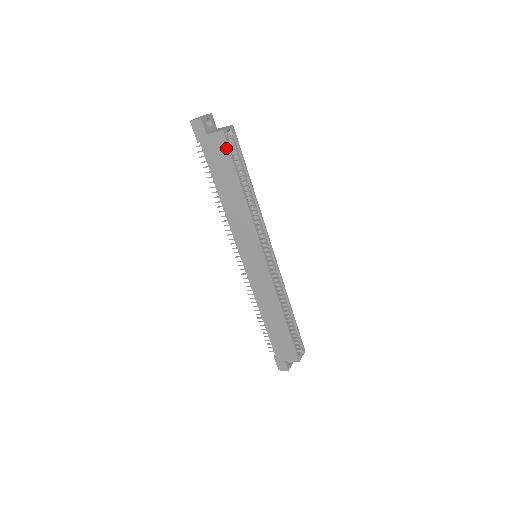
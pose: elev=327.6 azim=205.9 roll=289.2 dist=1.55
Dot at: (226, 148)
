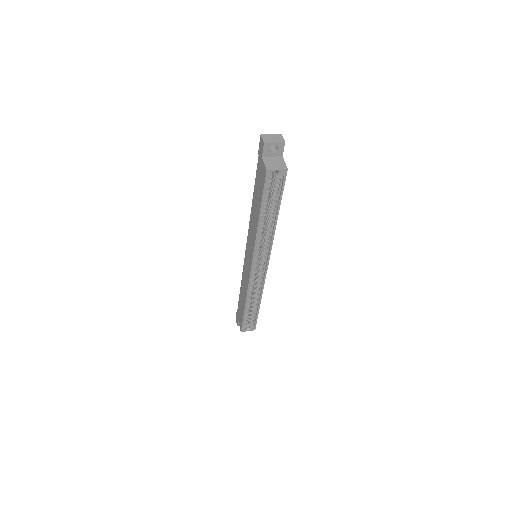
Dot at: (264, 182)
